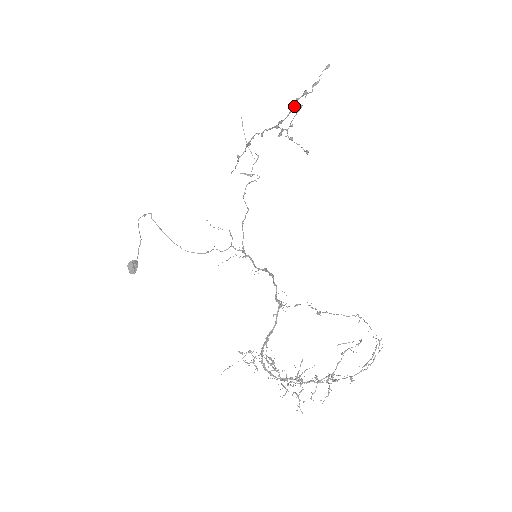
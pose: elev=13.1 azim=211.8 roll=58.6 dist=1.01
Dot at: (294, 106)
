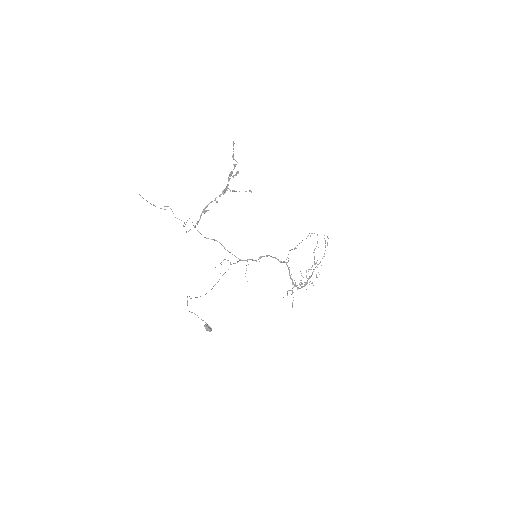
Dot at: (233, 176)
